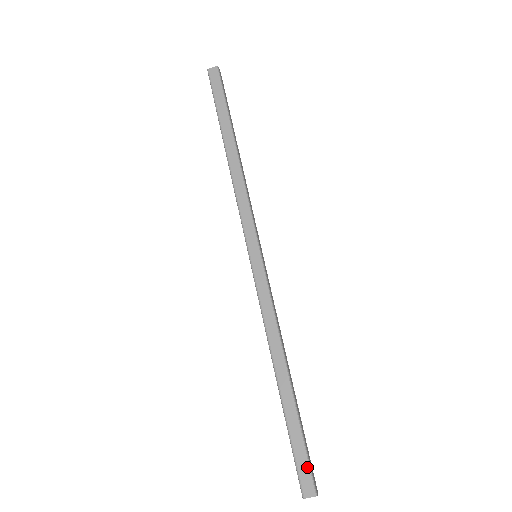
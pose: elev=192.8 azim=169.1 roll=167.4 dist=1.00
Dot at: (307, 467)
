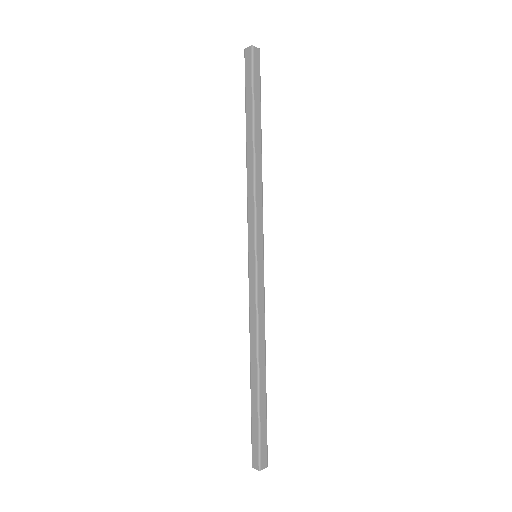
Dot at: (257, 447)
